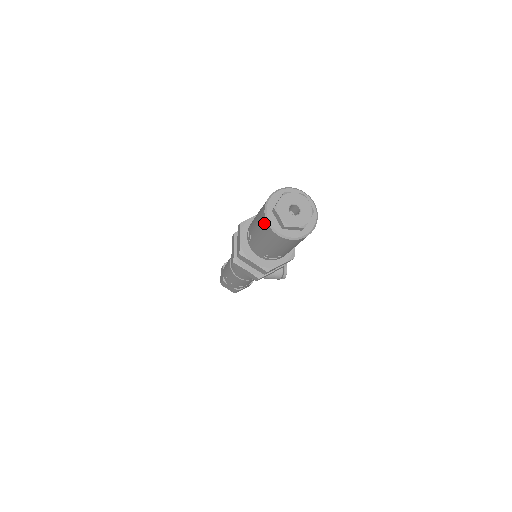
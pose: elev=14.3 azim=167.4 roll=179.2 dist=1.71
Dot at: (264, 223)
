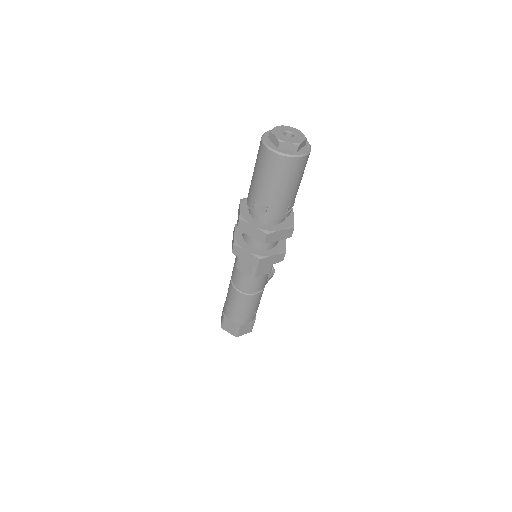
Dot at: (281, 162)
